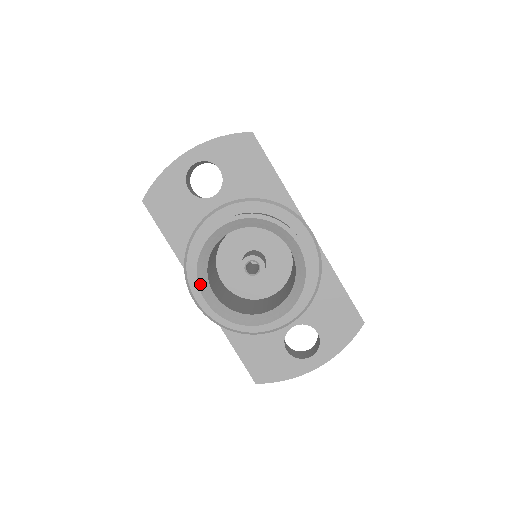
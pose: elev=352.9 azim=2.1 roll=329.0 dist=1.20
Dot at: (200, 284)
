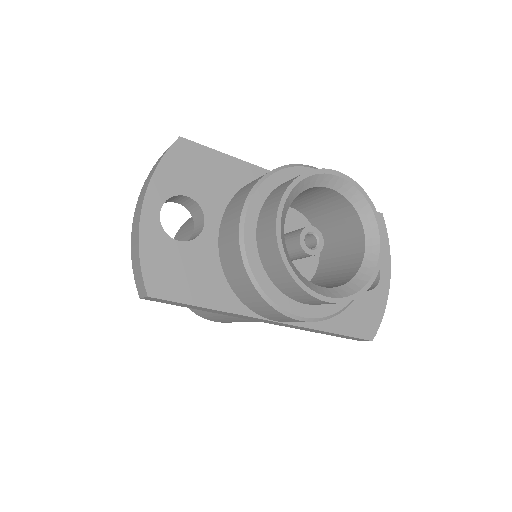
Dot at: (311, 288)
